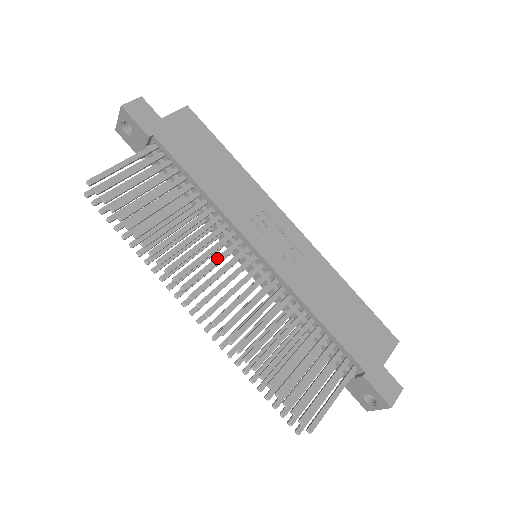
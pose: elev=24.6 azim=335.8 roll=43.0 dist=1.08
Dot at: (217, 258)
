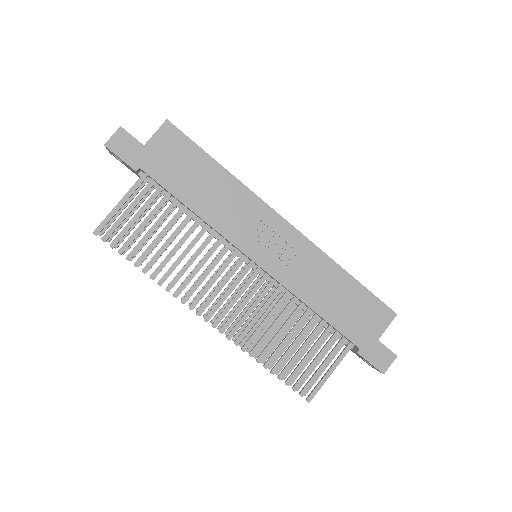
Dot at: (217, 273)
